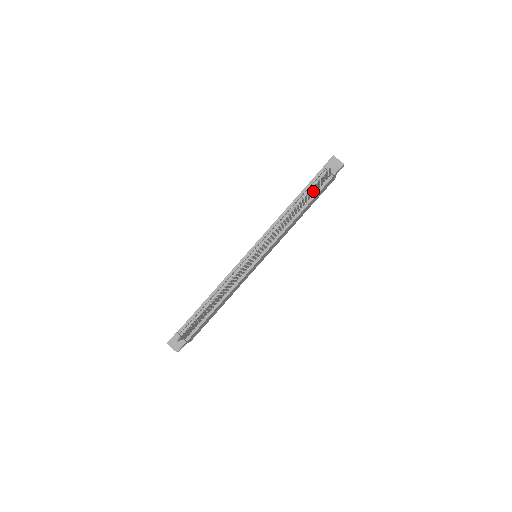
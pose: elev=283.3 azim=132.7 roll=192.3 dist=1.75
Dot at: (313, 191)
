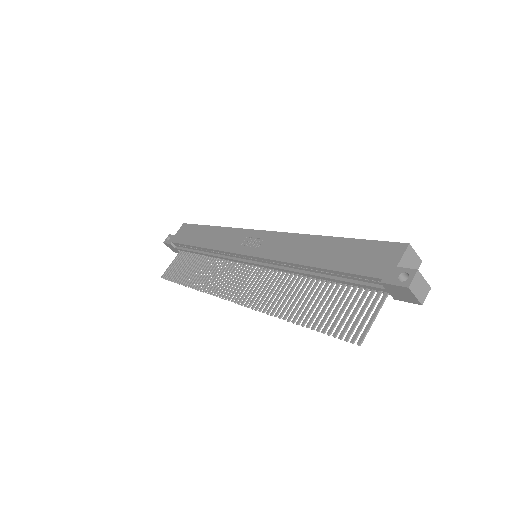
Dot at: (338, 303)
